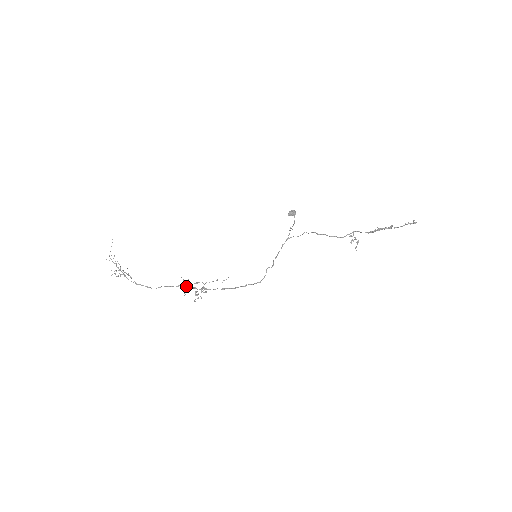
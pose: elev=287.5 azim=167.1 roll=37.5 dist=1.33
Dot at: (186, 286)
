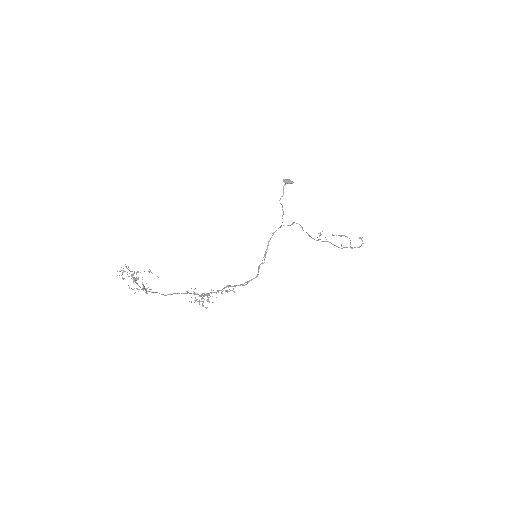
Dot at: (195, 294)
